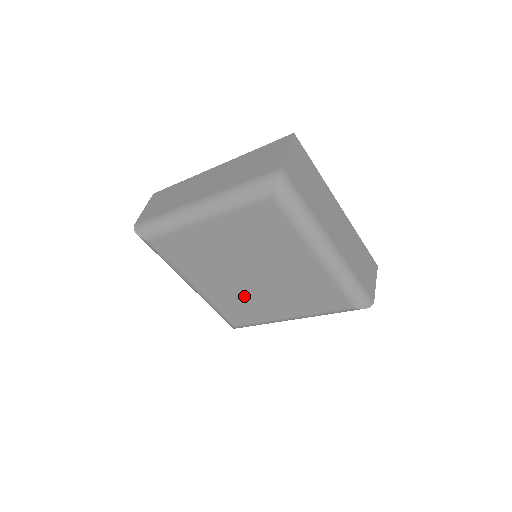
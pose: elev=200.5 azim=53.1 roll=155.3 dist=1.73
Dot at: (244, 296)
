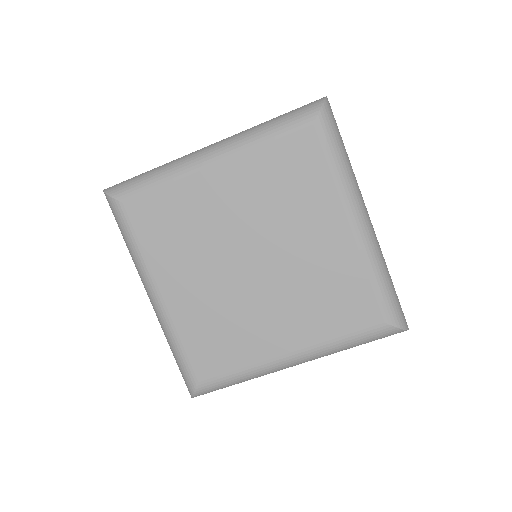
Dot at: (232, 310)
